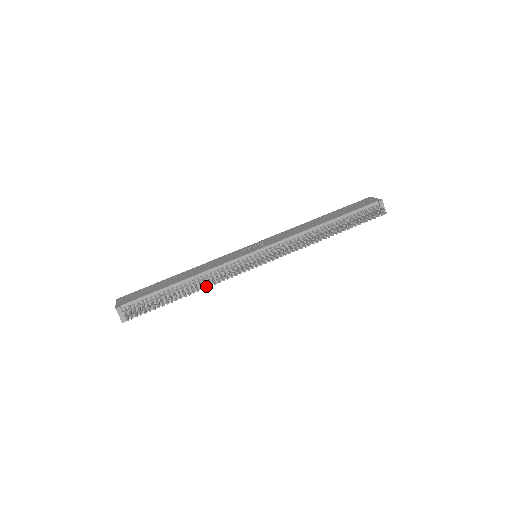
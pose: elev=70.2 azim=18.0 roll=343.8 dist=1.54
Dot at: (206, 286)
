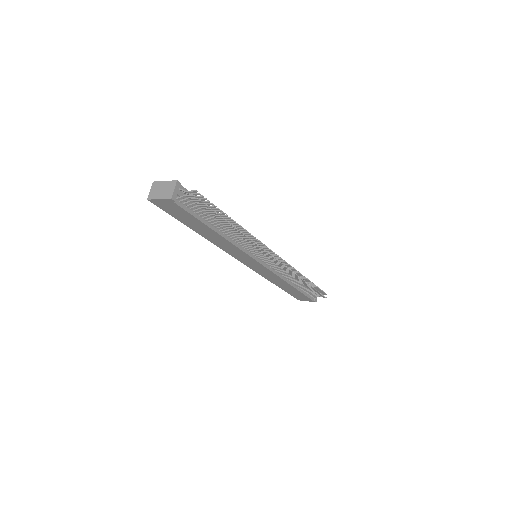
Dot at: (245, 235)
